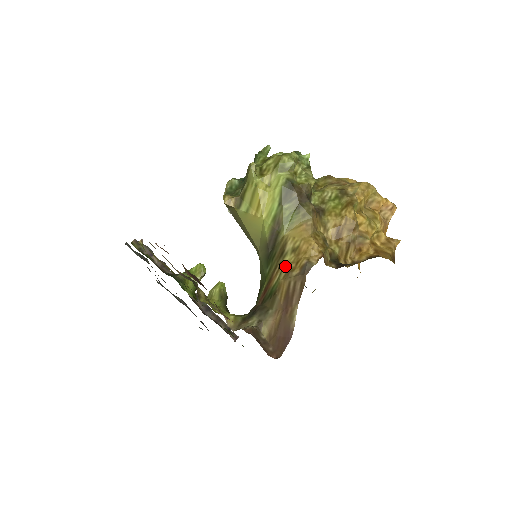
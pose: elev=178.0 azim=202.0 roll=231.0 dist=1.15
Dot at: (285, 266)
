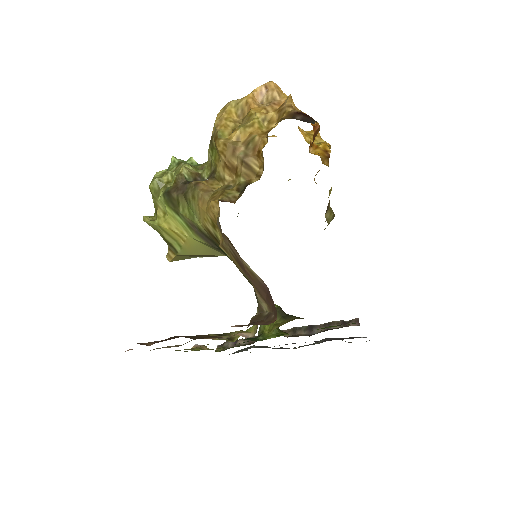
Dot at: (219, 245)
